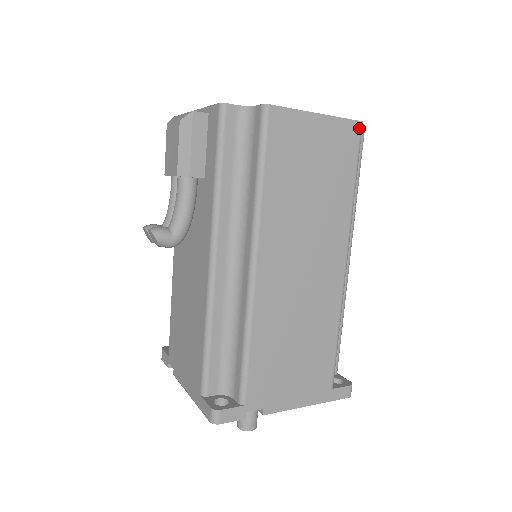
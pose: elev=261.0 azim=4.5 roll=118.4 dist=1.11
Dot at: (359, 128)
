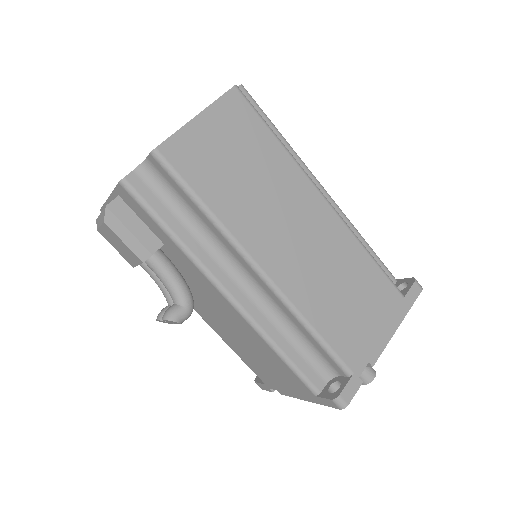
Dot at: (238, 92)
